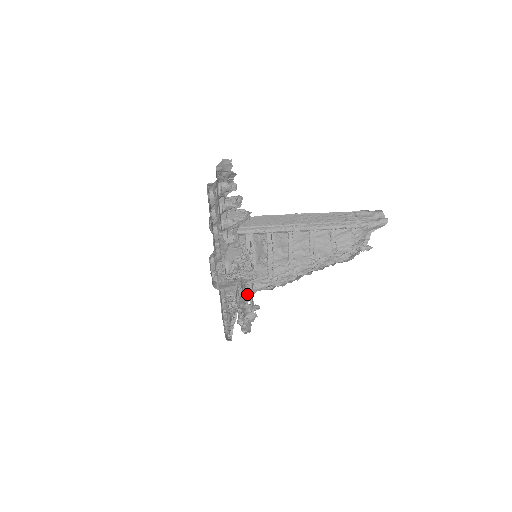
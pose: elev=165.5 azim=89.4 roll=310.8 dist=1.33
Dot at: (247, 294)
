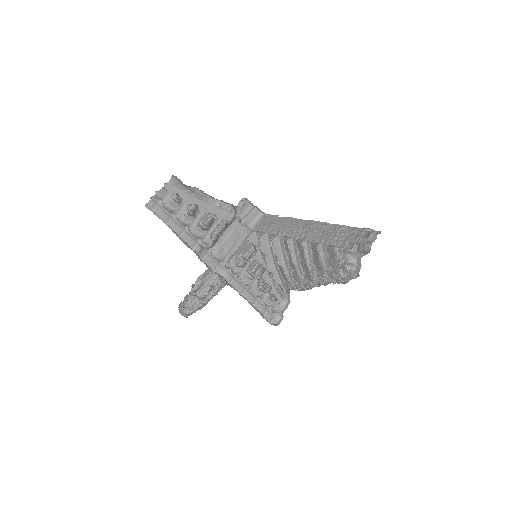
Dot at: (192, 286)
